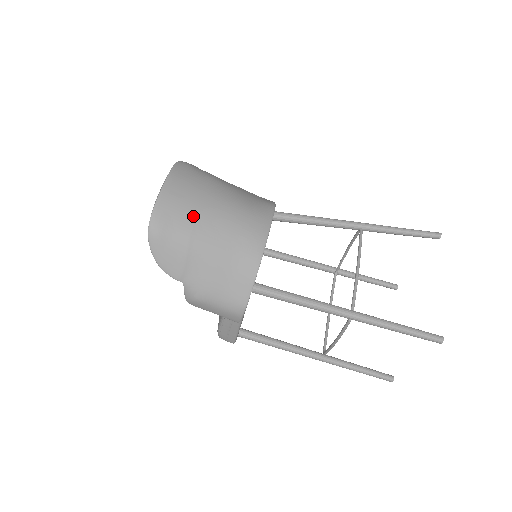
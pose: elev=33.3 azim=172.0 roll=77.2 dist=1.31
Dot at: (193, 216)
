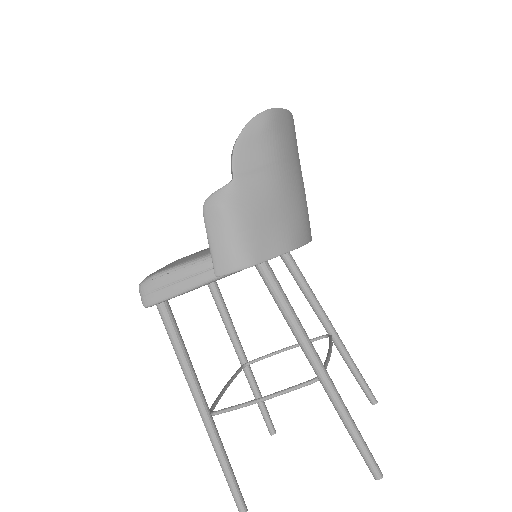
Dot at: (292, 154)
